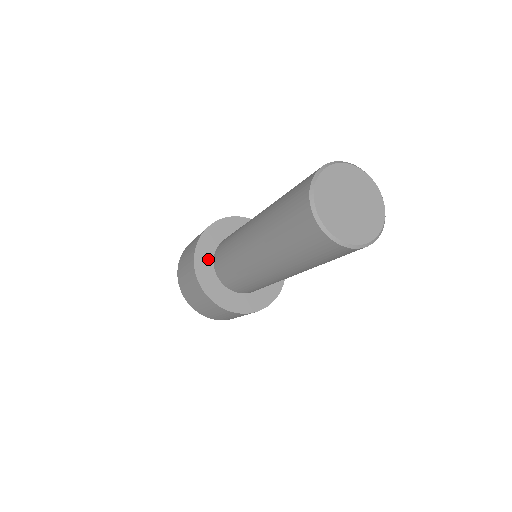
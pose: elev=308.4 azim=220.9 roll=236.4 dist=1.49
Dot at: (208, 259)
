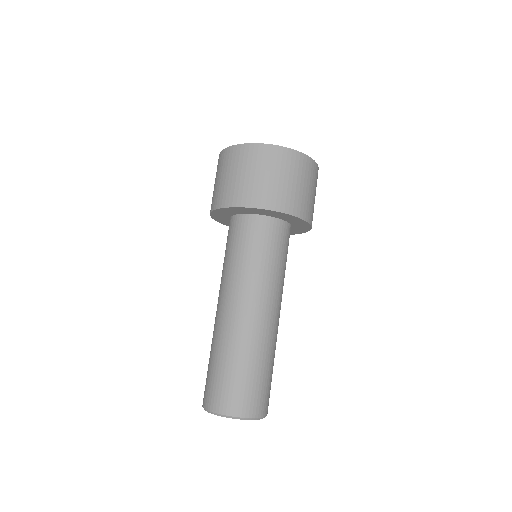
Dot at: (234, 212)
